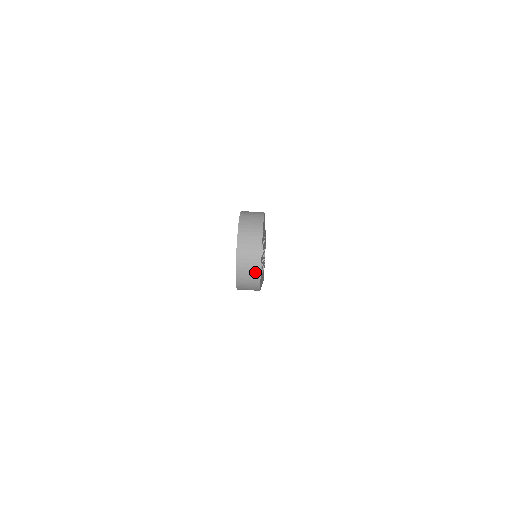
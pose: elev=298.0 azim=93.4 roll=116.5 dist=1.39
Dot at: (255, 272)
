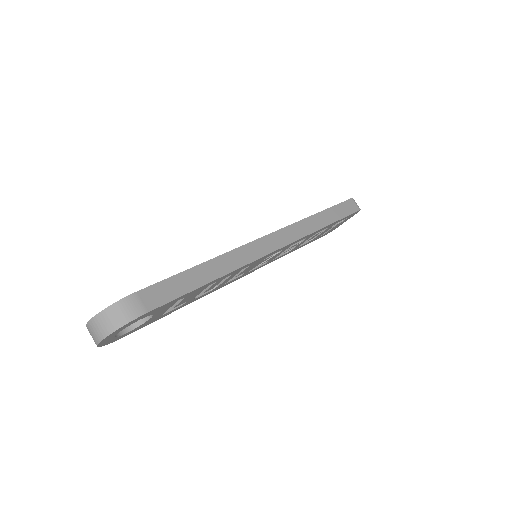
Dot at: occluded
